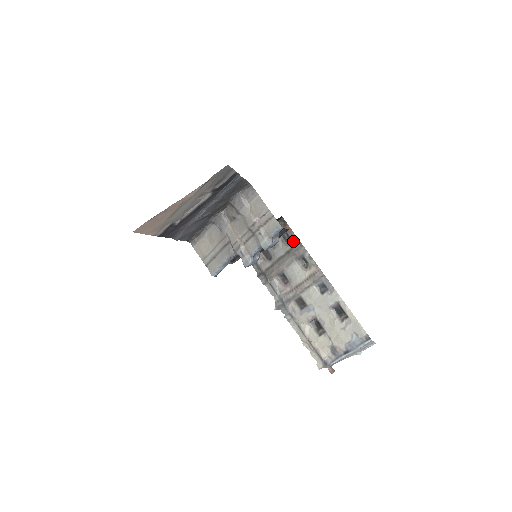
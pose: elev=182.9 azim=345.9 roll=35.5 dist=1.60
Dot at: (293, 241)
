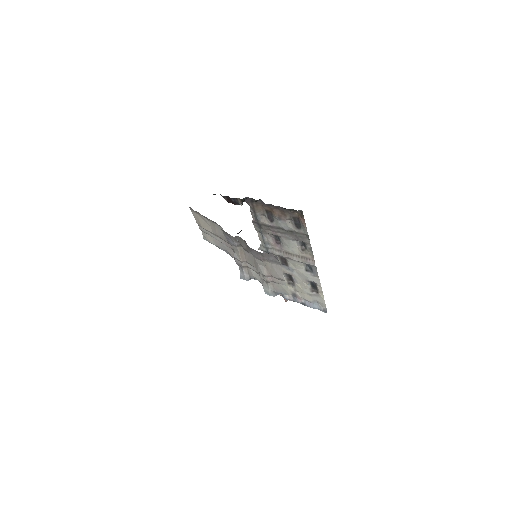
Dot at: (302, 229)
